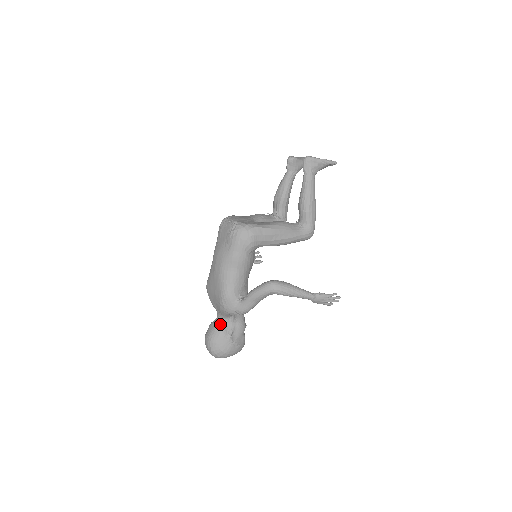
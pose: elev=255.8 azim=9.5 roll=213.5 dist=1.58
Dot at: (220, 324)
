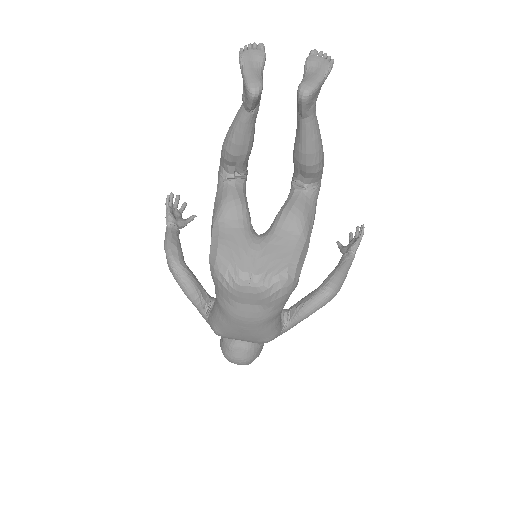
Dot at: (249, 344)
